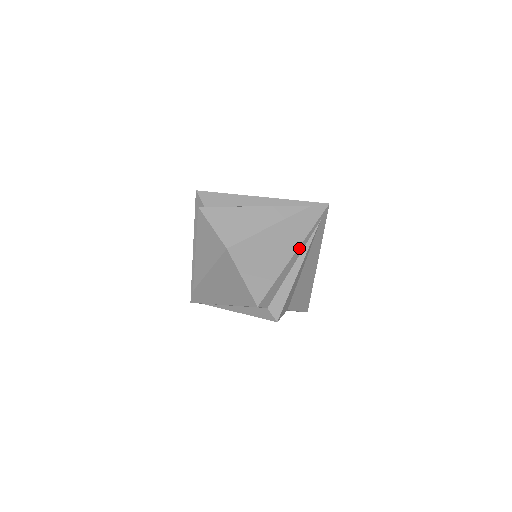
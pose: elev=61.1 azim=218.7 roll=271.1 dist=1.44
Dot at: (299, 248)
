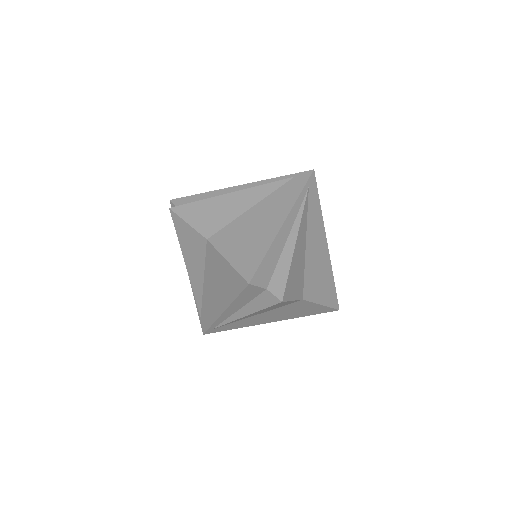
Dot at: (288, 217)
